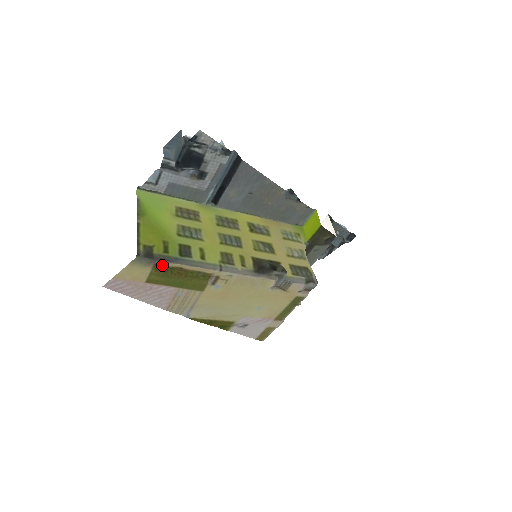
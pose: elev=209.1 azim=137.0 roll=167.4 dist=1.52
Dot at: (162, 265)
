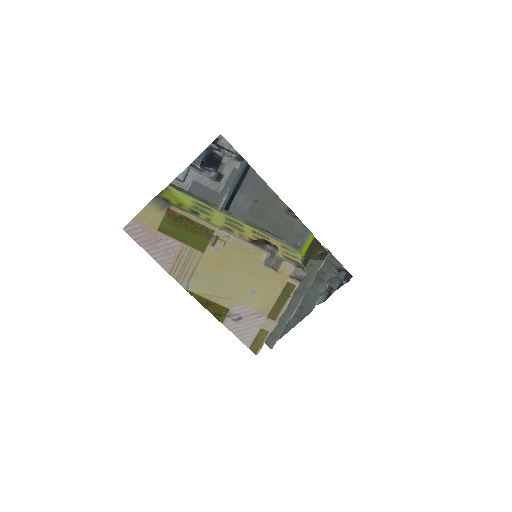
Dot at: (174, 211)
